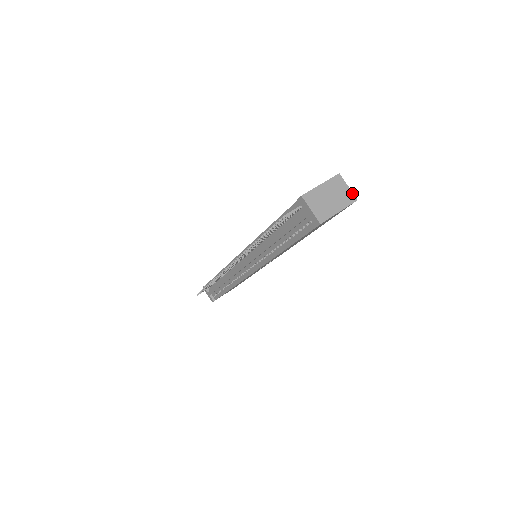
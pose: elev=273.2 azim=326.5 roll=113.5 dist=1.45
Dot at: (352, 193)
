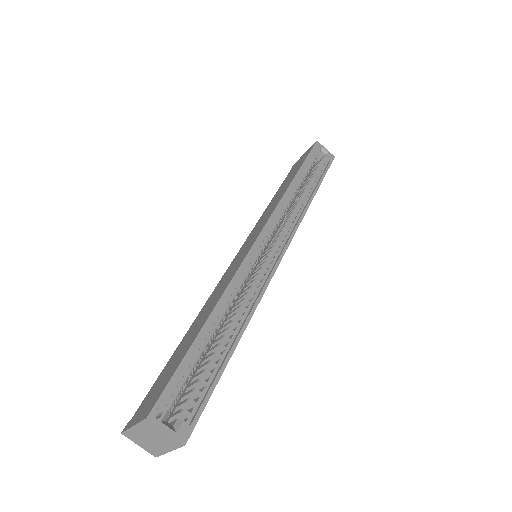
Dot at: (174, 438)
